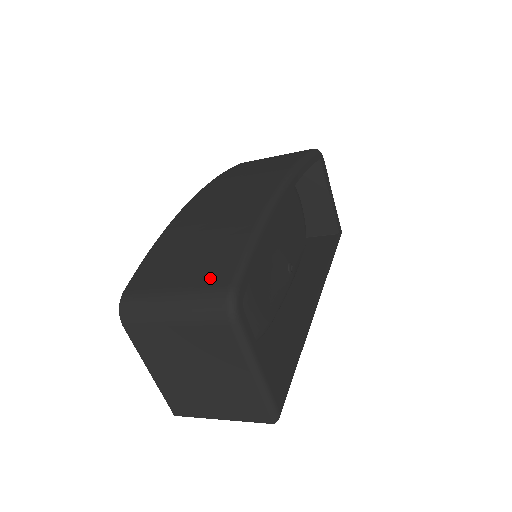
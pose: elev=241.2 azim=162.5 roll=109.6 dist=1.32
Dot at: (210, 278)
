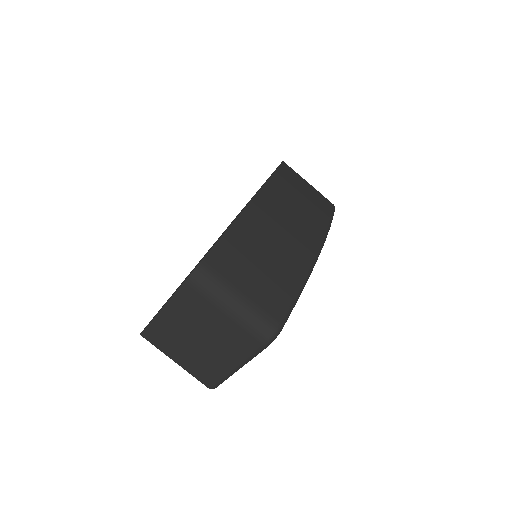
Dot at: (269, 306)
